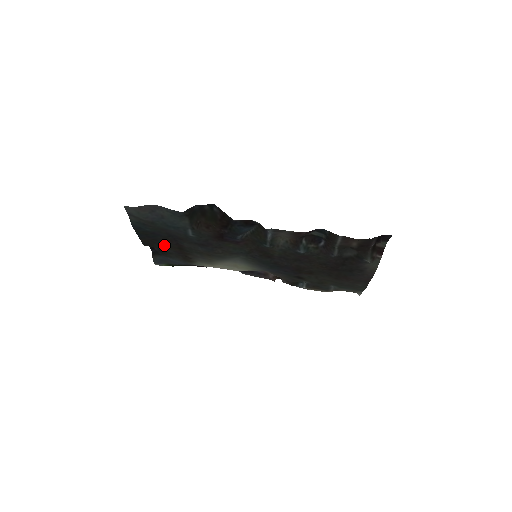
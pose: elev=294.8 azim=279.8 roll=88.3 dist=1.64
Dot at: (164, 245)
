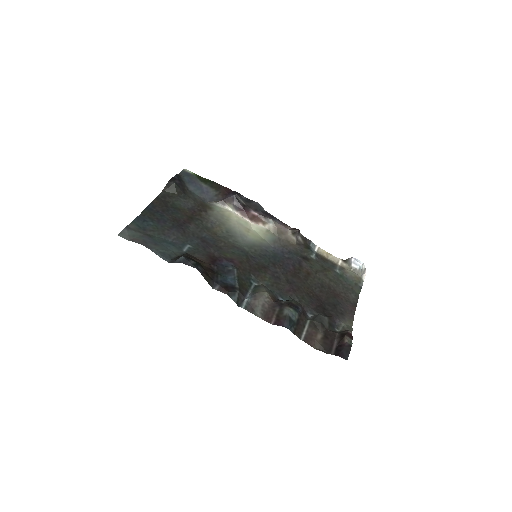
Dot at: (176, 210)
